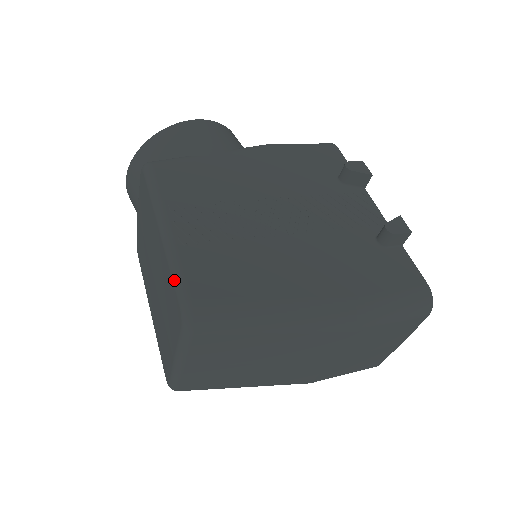
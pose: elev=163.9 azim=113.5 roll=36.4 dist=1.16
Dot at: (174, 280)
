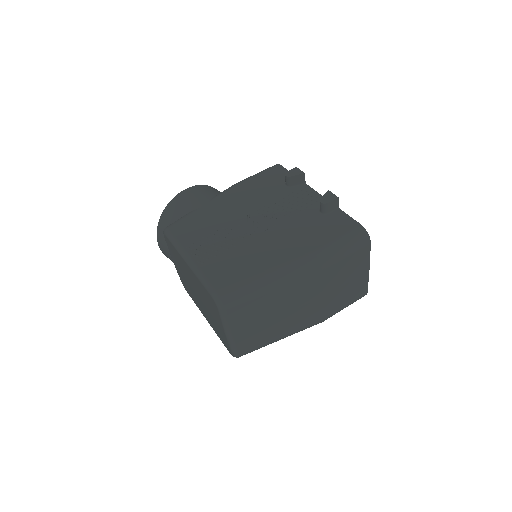
Dot at: (203, 284)
